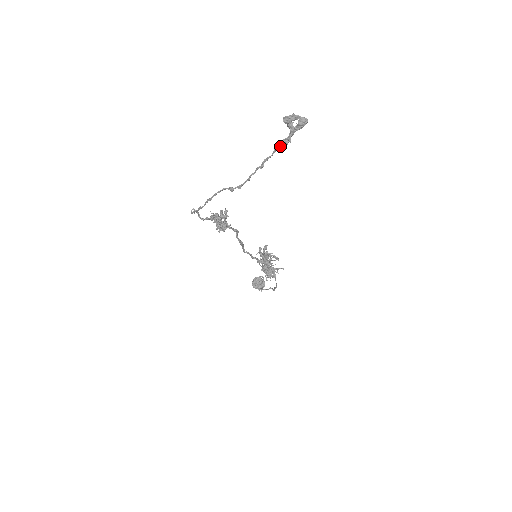
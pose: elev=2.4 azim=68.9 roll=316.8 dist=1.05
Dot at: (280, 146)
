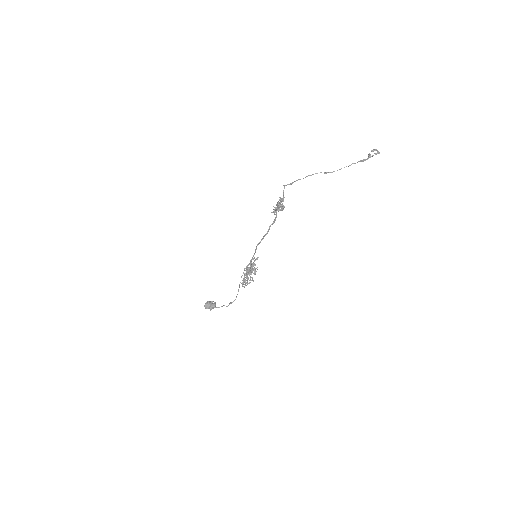
Dot at: (362, 160)
